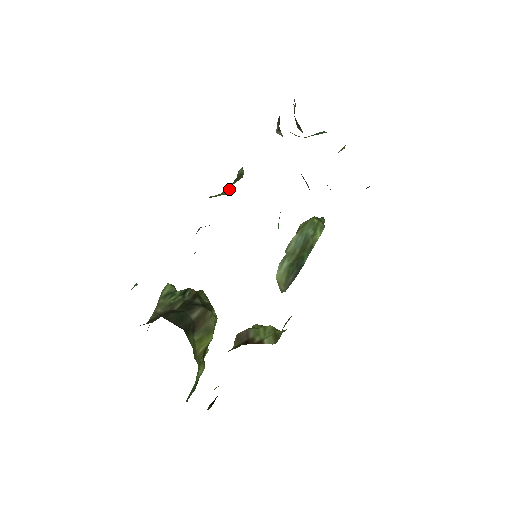
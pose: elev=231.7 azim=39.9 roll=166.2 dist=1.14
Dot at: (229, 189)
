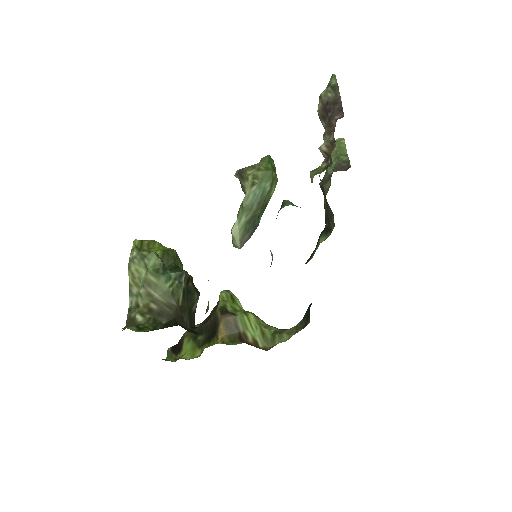
Dot at: occluded
